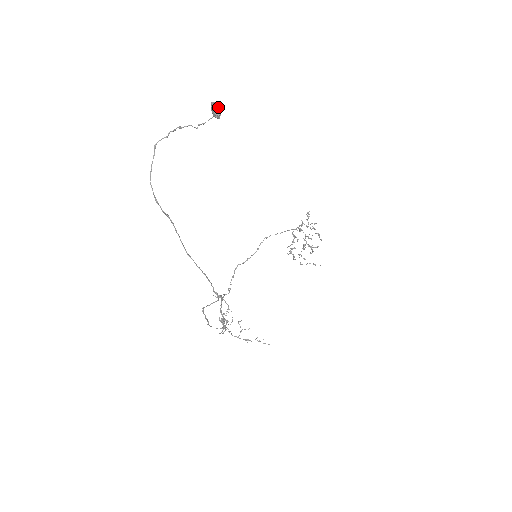
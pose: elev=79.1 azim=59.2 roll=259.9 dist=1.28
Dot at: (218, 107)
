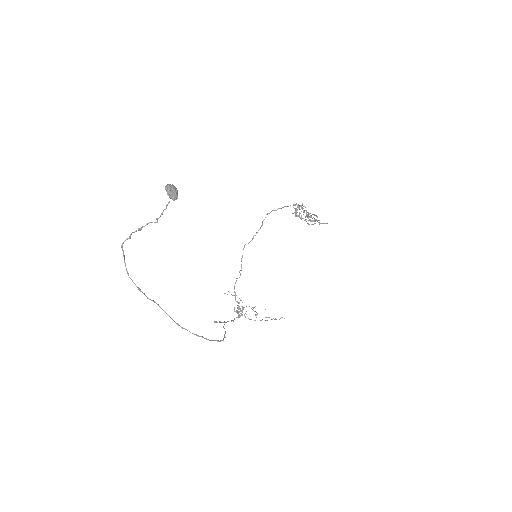
Dot at: (173, 190)
